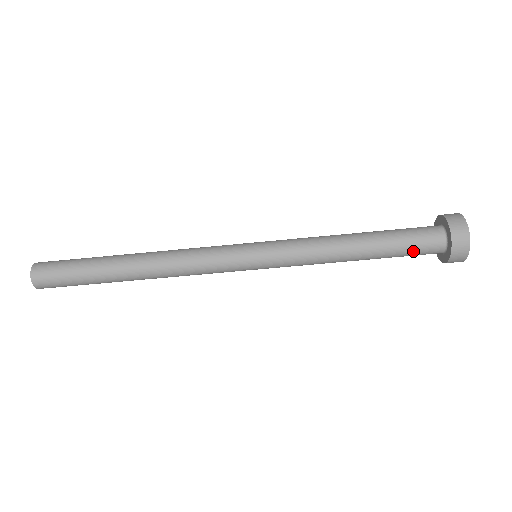
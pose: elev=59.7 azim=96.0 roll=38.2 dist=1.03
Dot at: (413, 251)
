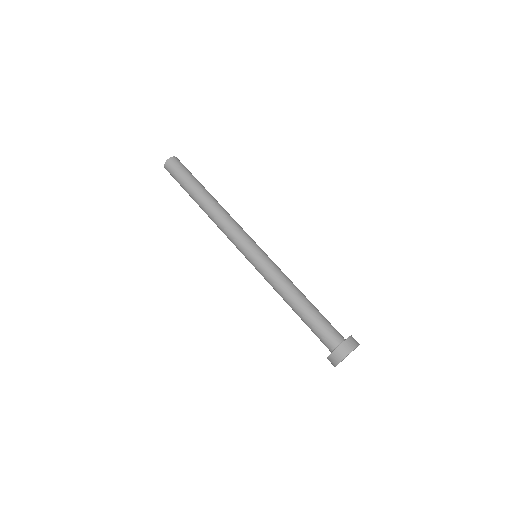
Dot at: (326, 326)
